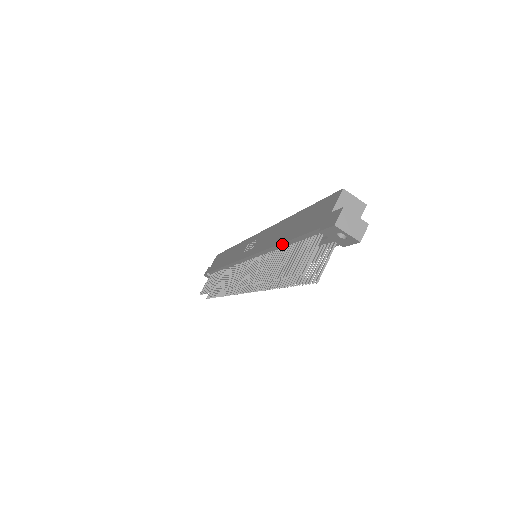
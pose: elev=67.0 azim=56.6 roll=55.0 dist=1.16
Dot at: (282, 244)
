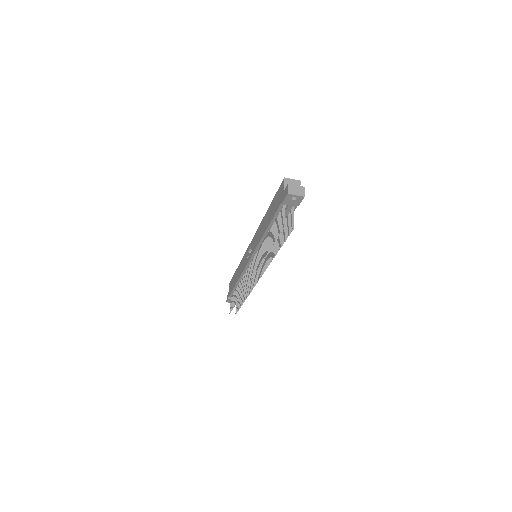
Dot at: (267, 229)
